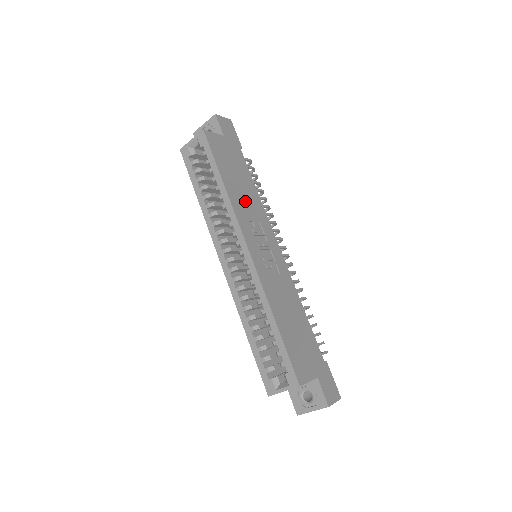
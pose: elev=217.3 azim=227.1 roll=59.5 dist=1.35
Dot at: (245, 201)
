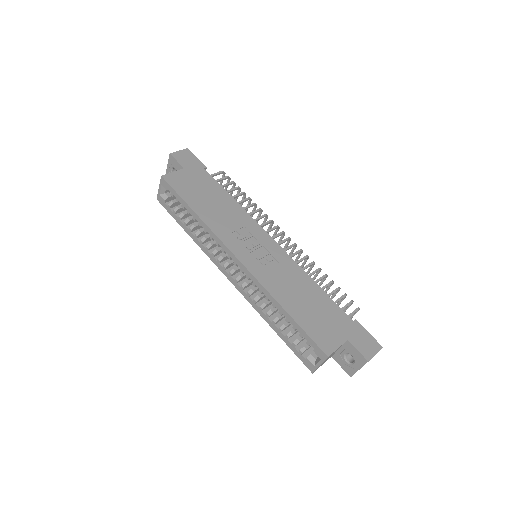
Dot at: (223, 216)
